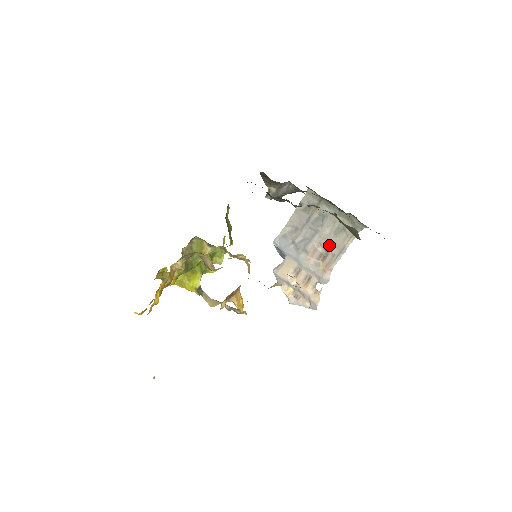
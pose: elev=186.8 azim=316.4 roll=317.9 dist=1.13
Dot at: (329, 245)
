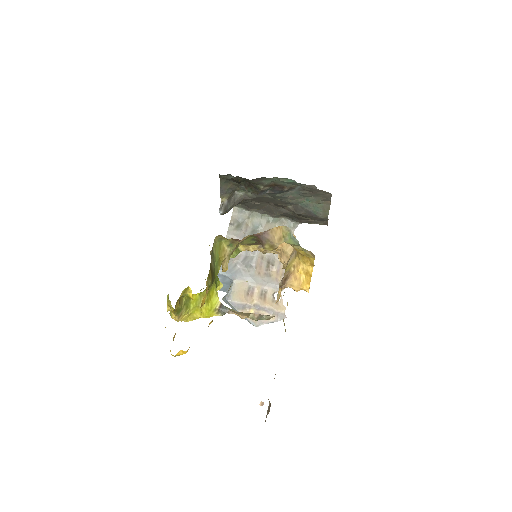
Dot at: (272, 253)
